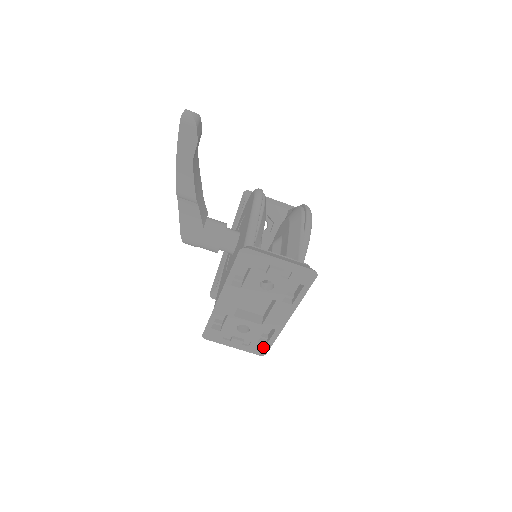
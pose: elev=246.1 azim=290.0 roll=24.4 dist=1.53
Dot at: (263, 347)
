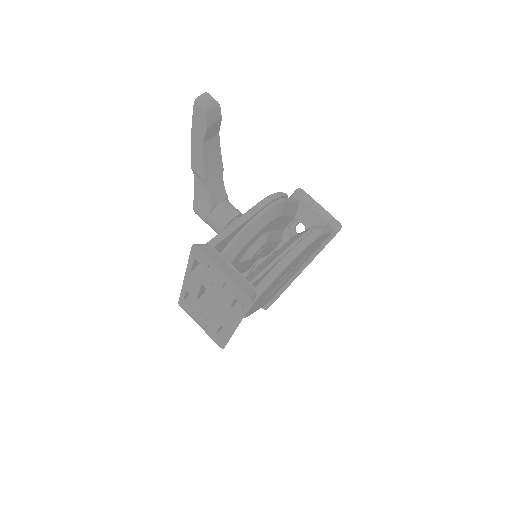
Dot at: (221, 341)
